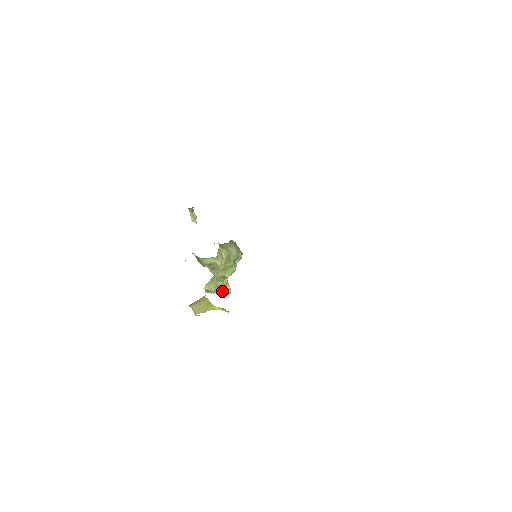
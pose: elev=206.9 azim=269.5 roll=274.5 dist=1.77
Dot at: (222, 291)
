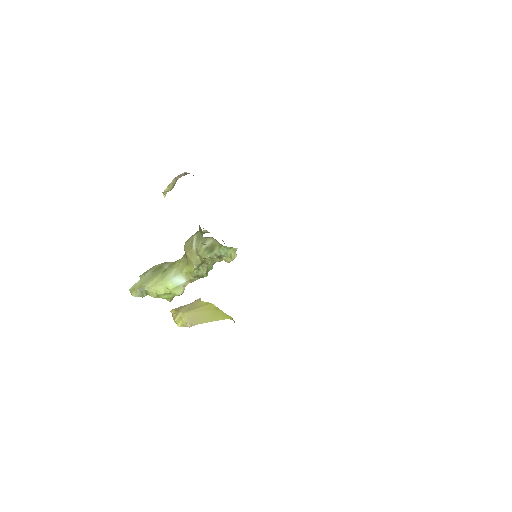
Dot at: (171, 295)
